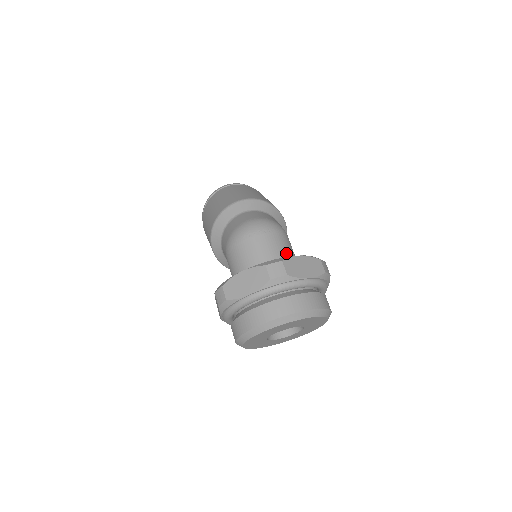
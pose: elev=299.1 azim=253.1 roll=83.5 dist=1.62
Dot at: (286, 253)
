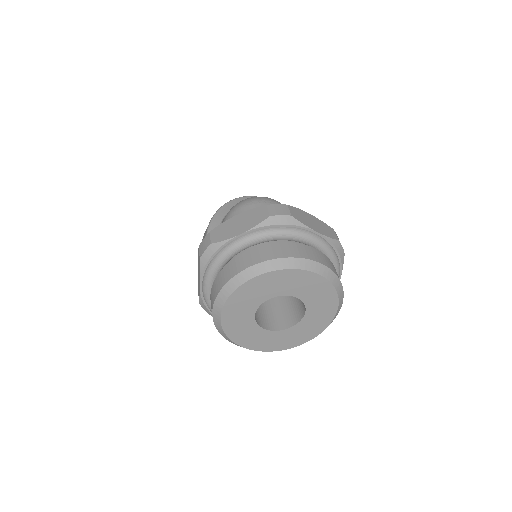
Dot at: occluded
